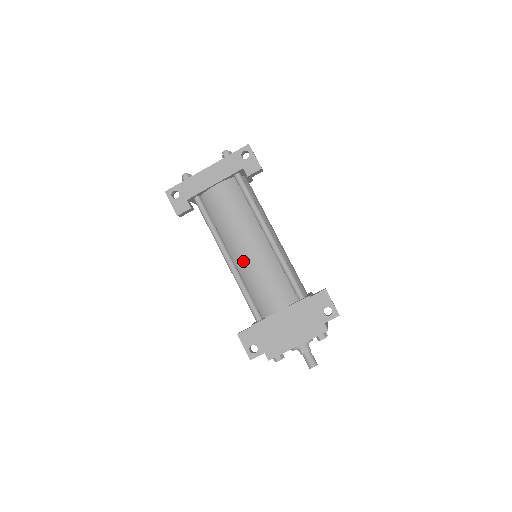
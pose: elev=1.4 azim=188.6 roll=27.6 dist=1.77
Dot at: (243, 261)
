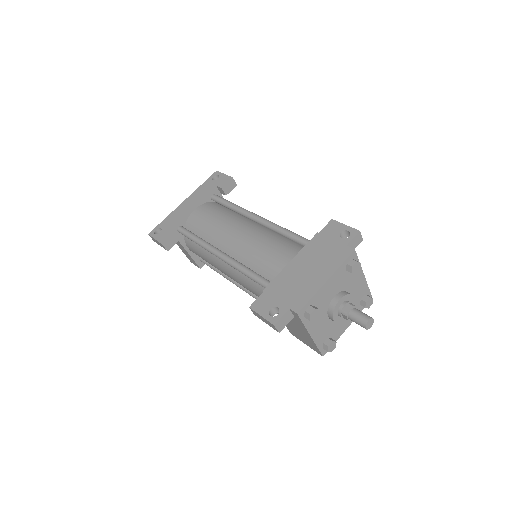
Dot at: (237, 247)
